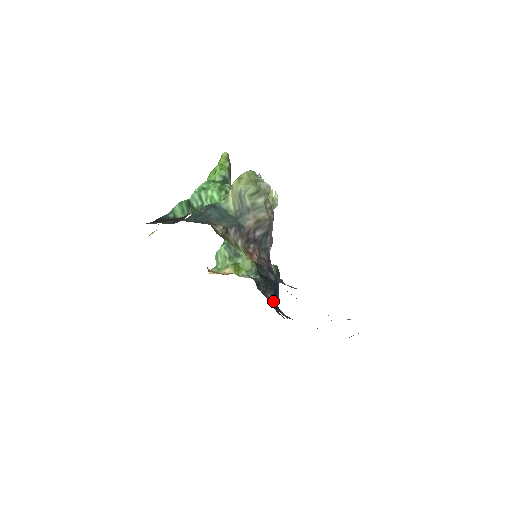
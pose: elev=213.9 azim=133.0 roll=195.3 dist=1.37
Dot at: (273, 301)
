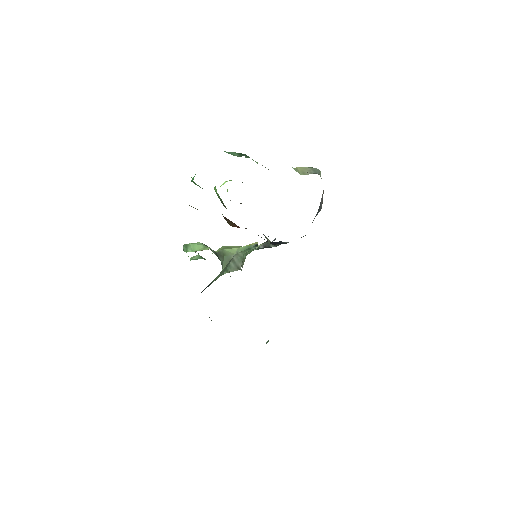
Dot at: occluded
